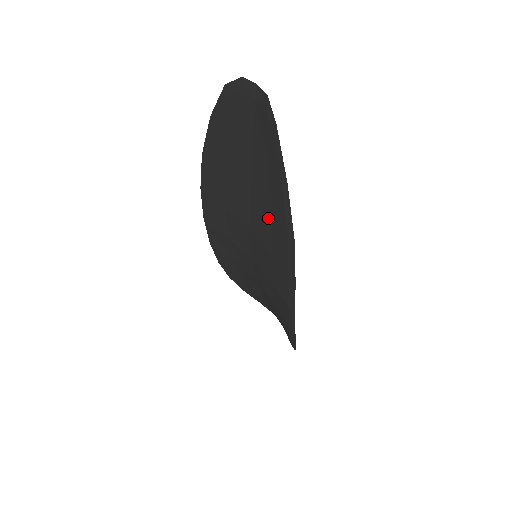
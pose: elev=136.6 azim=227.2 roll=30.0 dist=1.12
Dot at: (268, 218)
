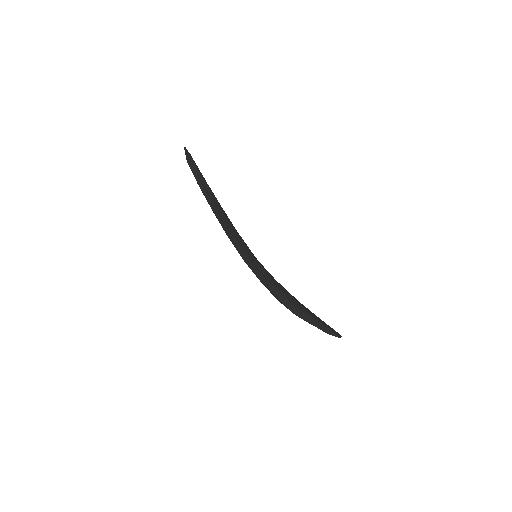
Dot at: occluded
